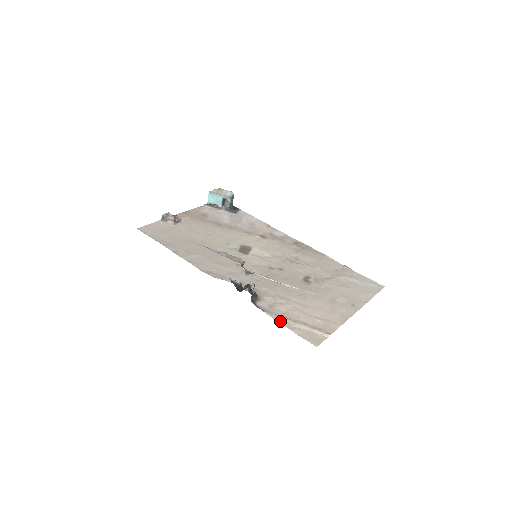
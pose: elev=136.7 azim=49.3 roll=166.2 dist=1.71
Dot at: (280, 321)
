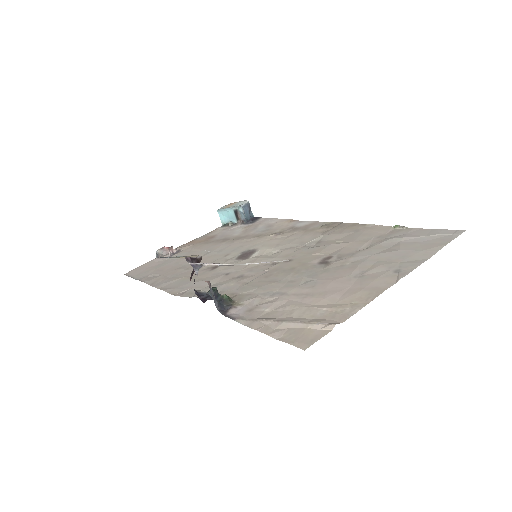
Dot at: (255, 326)
